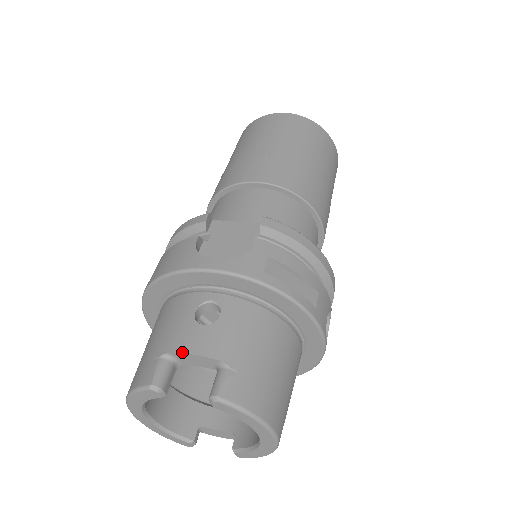
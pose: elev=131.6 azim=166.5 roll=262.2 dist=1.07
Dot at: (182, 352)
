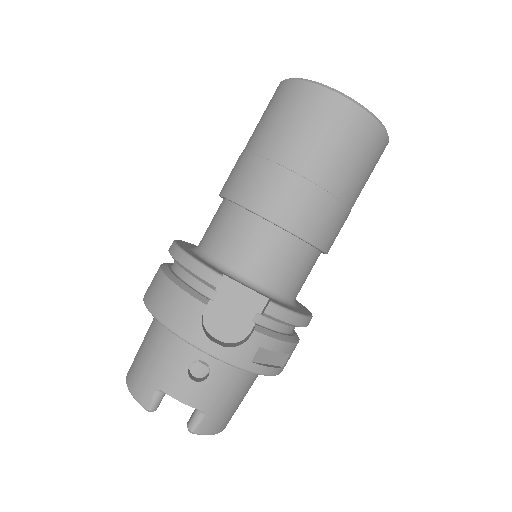
Dot at: (174, 398)
